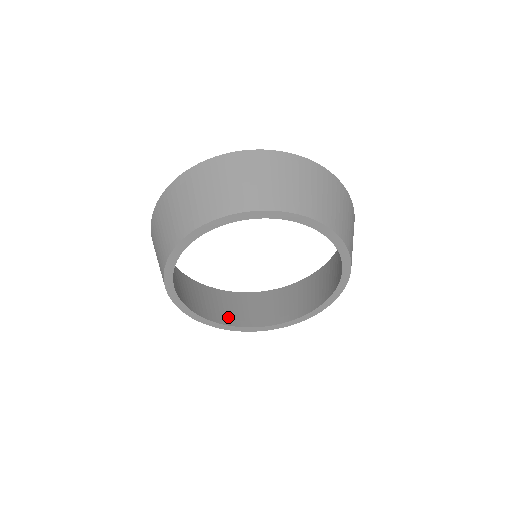
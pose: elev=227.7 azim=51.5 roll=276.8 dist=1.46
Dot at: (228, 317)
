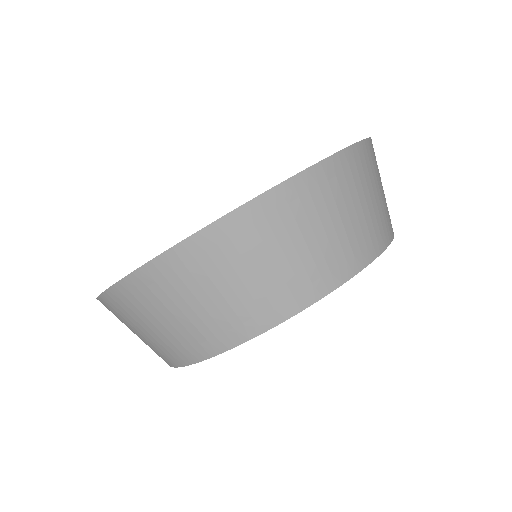
Dot at: occluded
